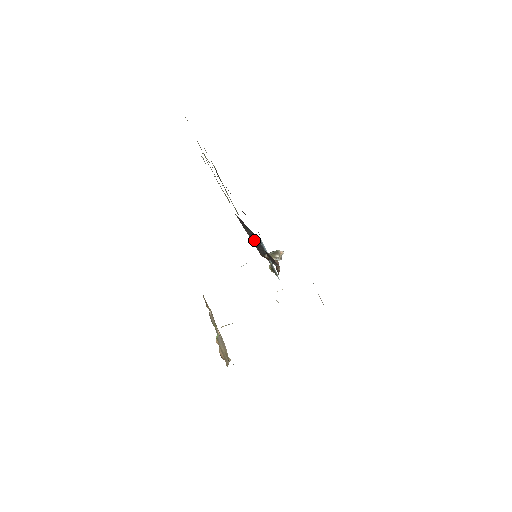
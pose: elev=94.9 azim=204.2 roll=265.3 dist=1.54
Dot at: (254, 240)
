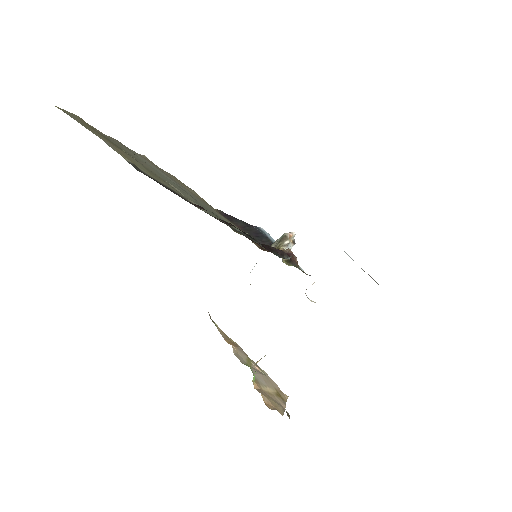
Dot at: (251, 232)
